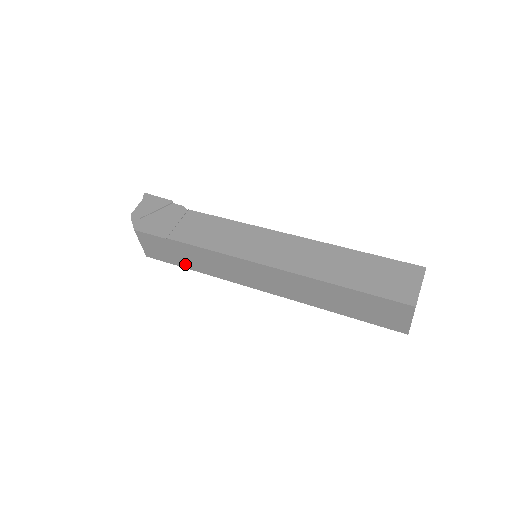
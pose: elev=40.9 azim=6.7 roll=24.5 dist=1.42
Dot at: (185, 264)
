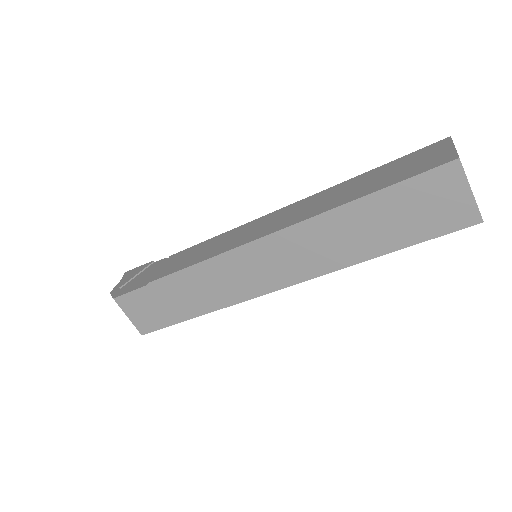
Dot at: (183, 314)
